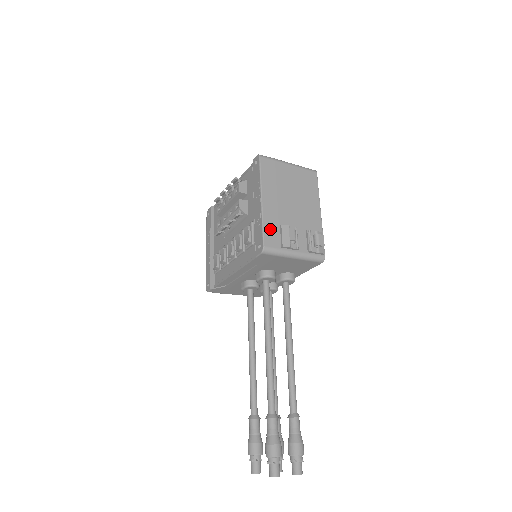
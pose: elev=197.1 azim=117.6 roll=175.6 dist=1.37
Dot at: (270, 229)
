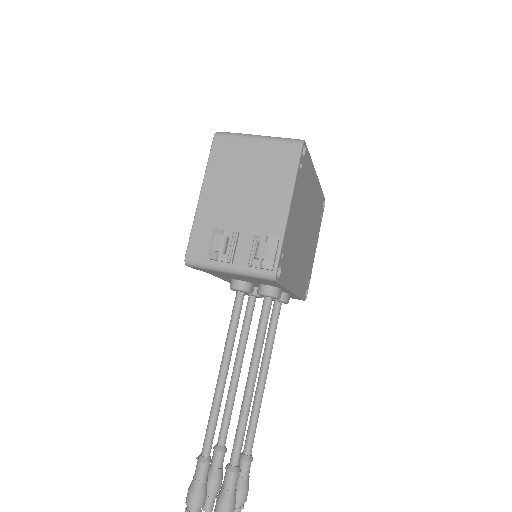
Dot at: (200, 234)
